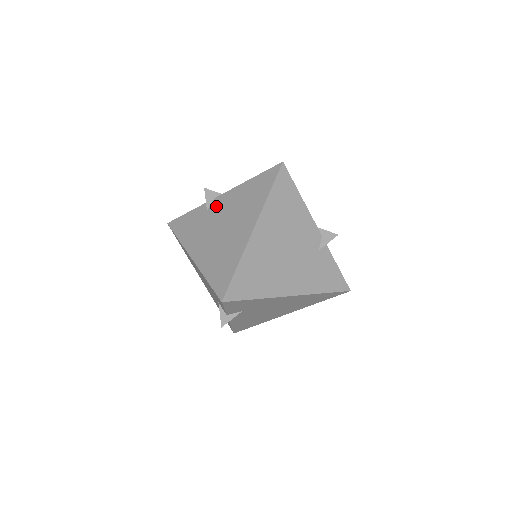
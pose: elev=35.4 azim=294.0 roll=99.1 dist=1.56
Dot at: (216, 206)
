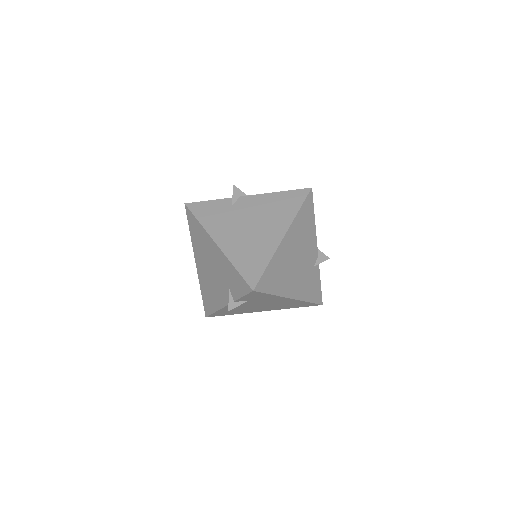
Dot at: (243, 204)
